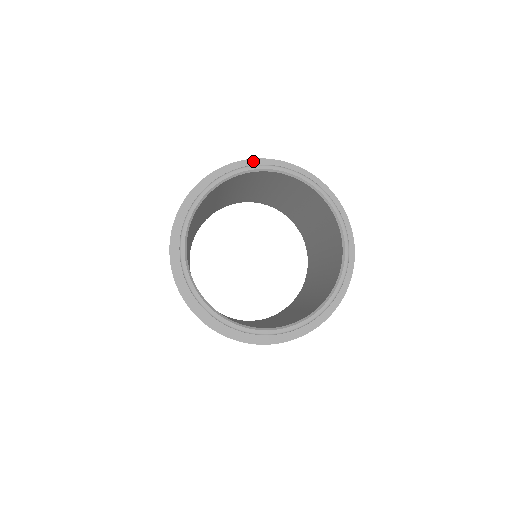
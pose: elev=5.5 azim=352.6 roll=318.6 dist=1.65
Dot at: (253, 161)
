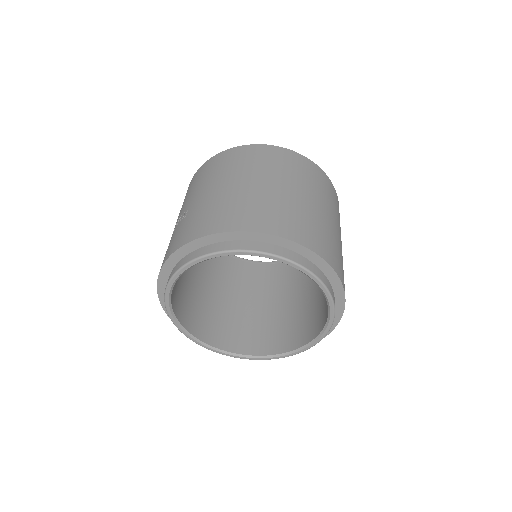
Dot at: (198, 241)
